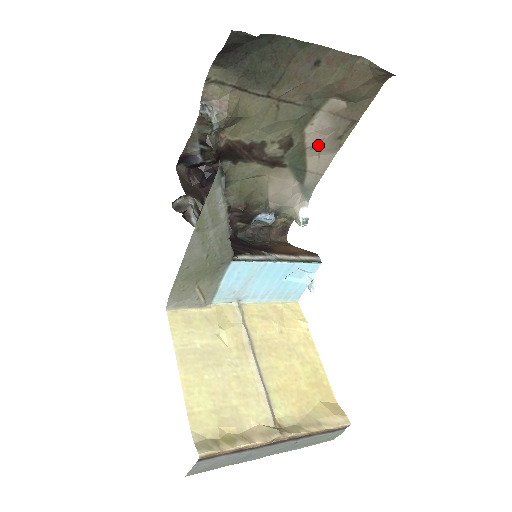
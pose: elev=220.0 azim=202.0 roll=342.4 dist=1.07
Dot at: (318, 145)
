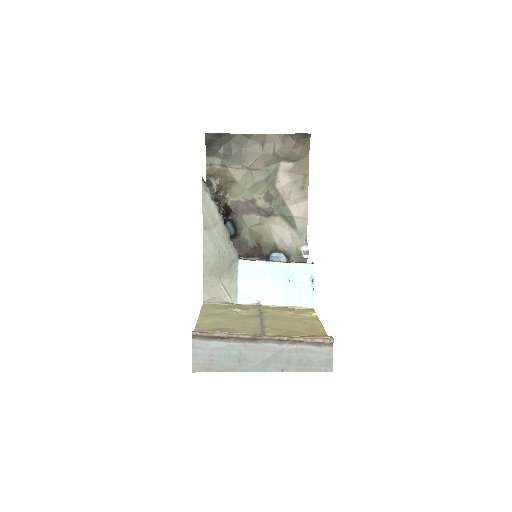
Dot at: (291, 196)
